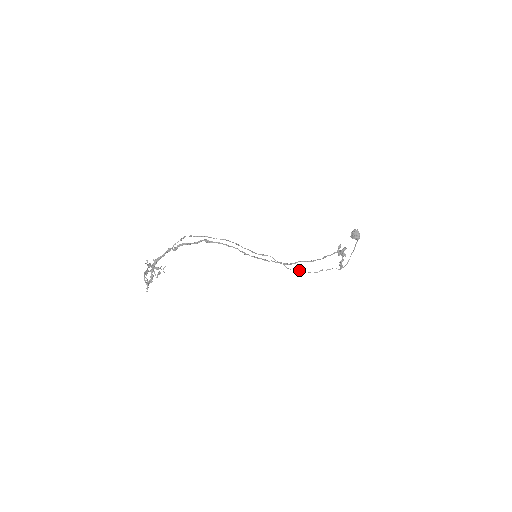
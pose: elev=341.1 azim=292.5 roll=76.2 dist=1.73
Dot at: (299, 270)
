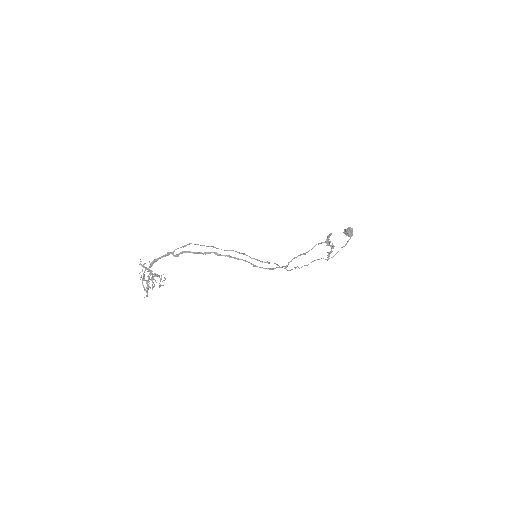
Dot at: (295, 268)
